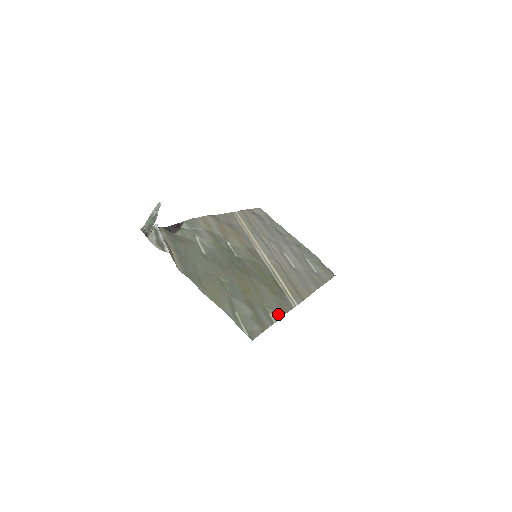
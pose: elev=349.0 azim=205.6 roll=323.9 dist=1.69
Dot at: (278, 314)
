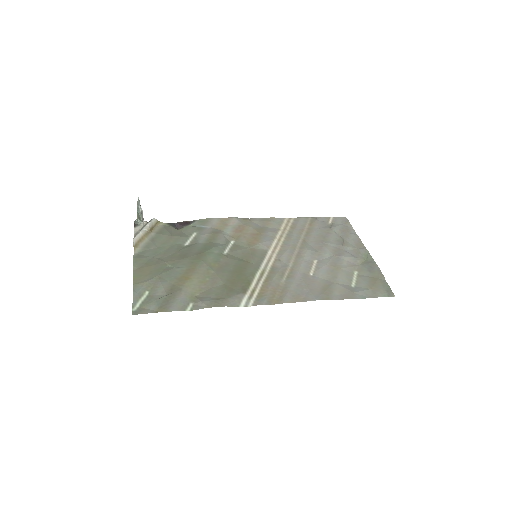
Dot at: (201, 305)
